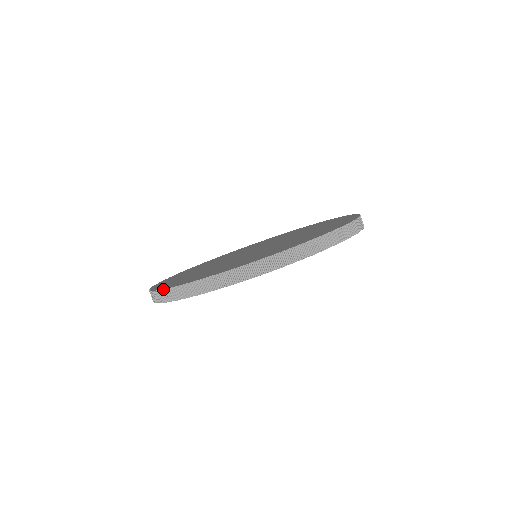
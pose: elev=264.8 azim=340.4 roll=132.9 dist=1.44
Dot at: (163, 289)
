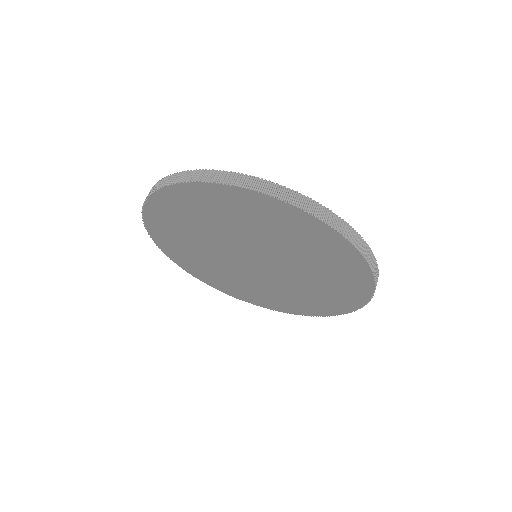
Dot at: occluded
